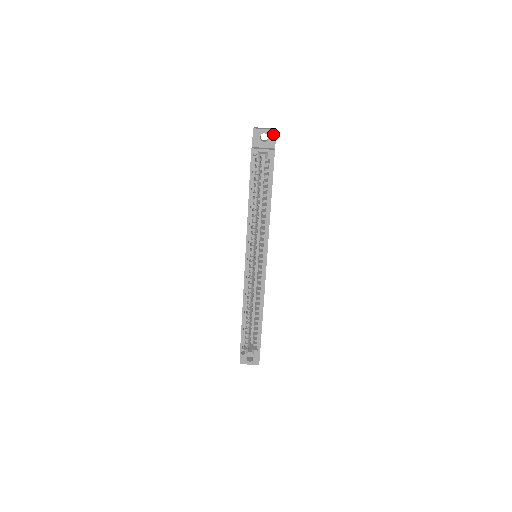
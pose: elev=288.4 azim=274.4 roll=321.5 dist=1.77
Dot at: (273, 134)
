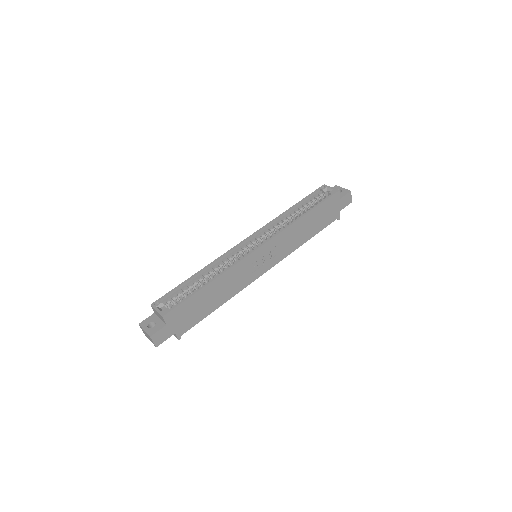
Dot at: (347, 192)
